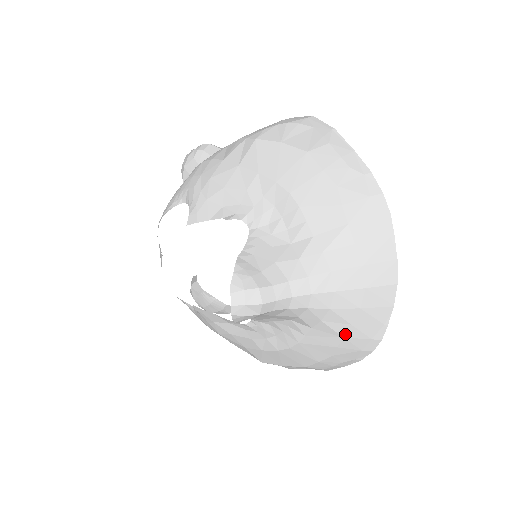
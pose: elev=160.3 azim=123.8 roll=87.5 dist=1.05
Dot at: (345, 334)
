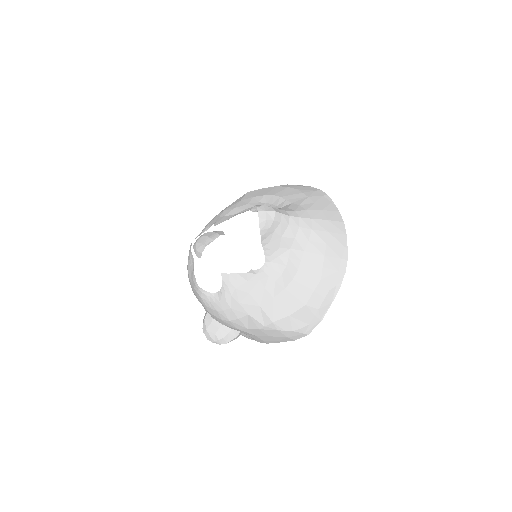
Dot at: (325, 253)
